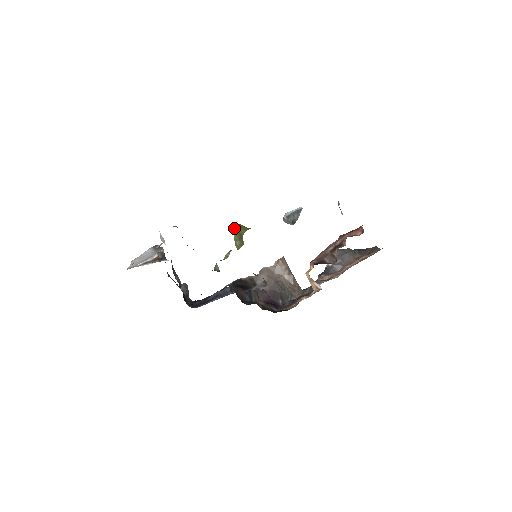
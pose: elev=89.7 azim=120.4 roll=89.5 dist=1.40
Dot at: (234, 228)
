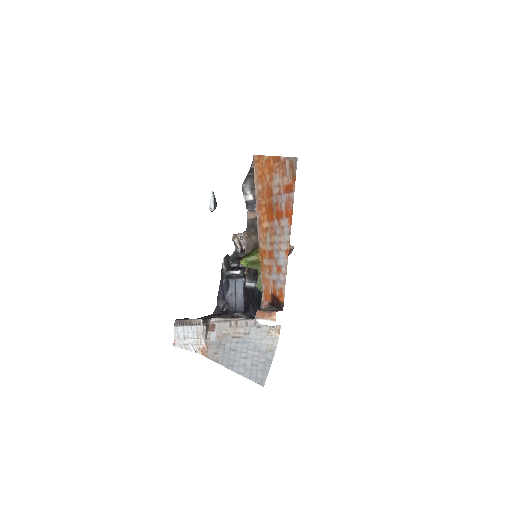
Dot at: (247, 264)
